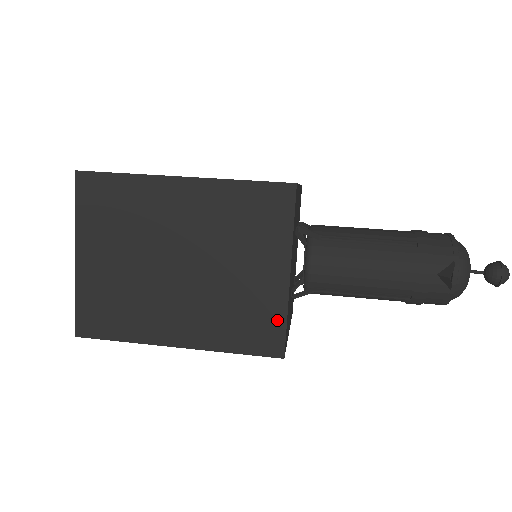
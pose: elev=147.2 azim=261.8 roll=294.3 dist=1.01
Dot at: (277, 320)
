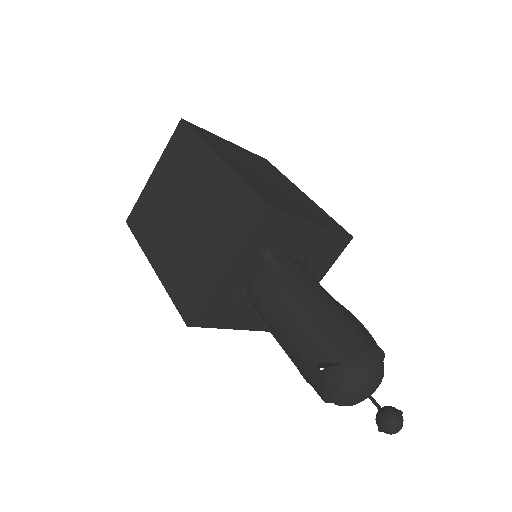
Dot at: (200, 296)
